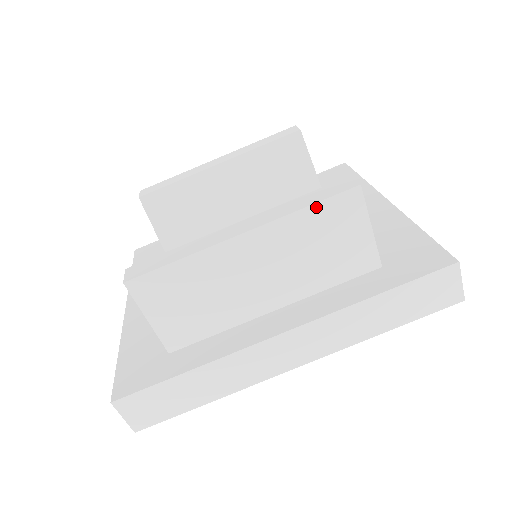
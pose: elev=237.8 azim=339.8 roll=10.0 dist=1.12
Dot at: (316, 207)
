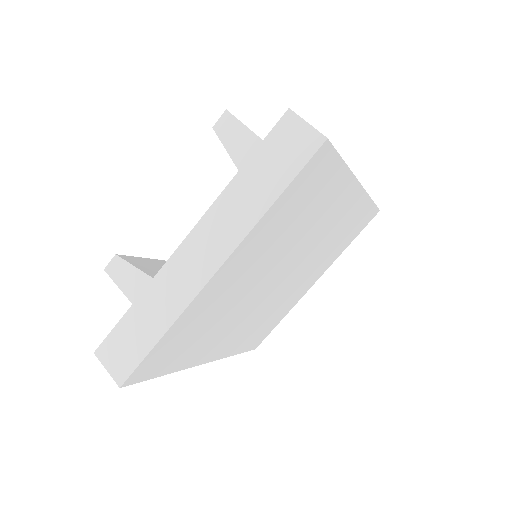
Dot at: occluded
